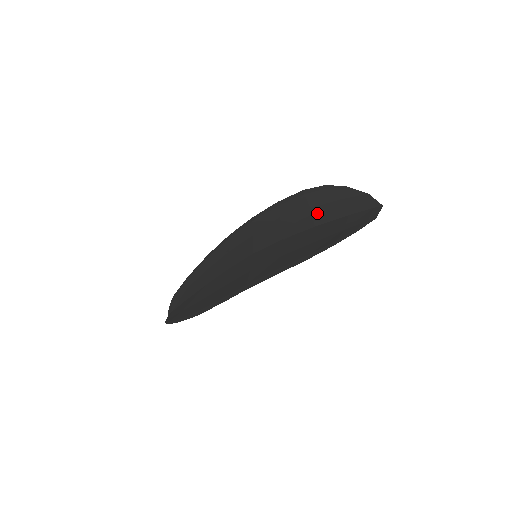
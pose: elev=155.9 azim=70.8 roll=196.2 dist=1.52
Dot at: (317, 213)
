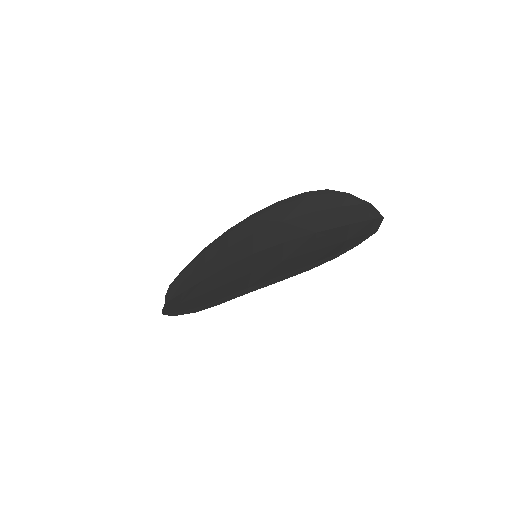
Dot at: (319, 218)
